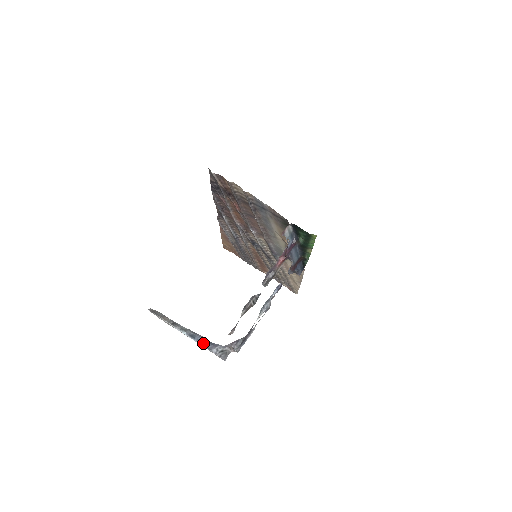
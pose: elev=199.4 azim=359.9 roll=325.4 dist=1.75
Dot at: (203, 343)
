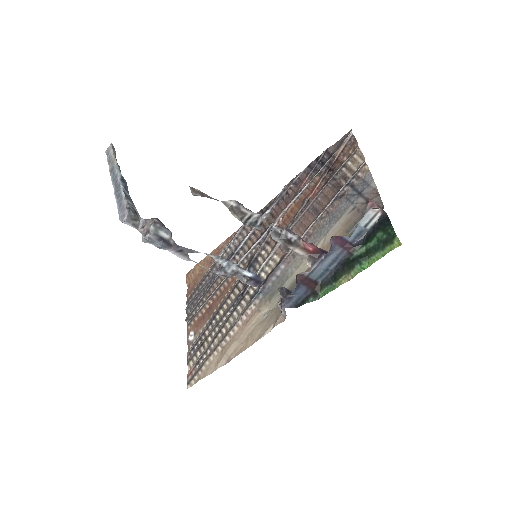
Dot at: occluded
